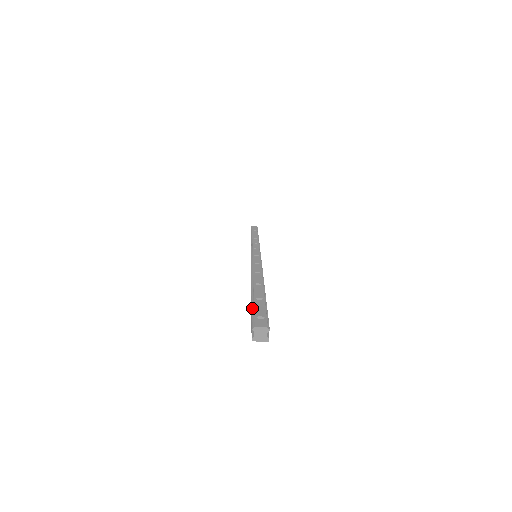
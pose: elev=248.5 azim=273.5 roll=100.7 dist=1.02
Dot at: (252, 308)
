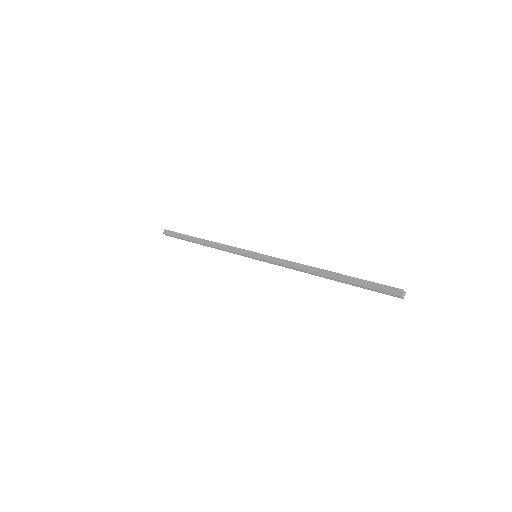
Dot at: (374, 283)
